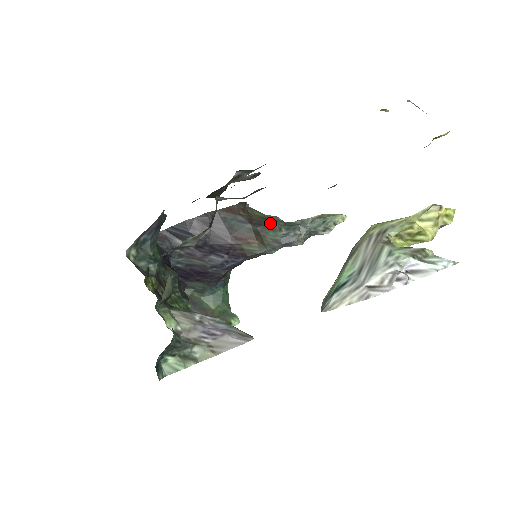
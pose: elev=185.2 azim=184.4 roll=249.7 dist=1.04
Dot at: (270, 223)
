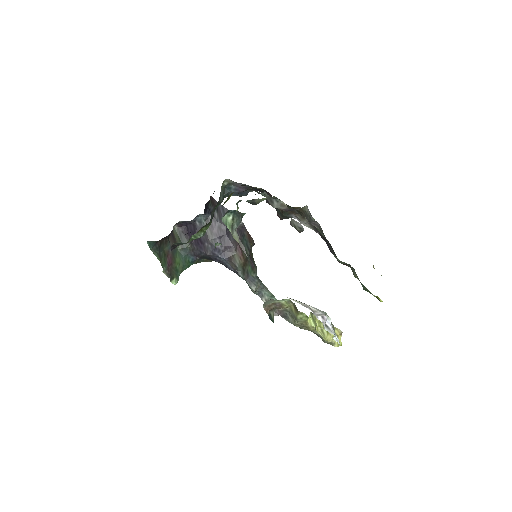
Dot at: (254, 264)
